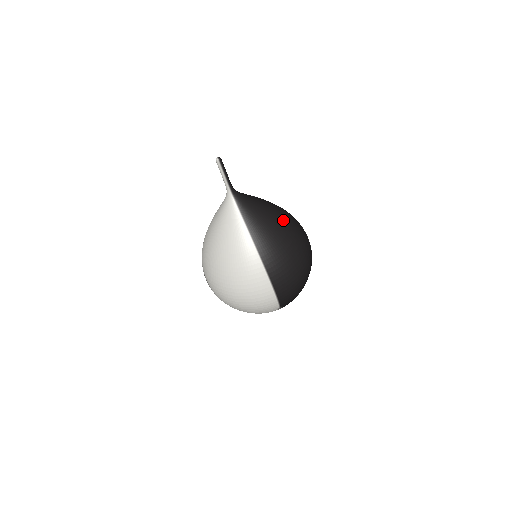
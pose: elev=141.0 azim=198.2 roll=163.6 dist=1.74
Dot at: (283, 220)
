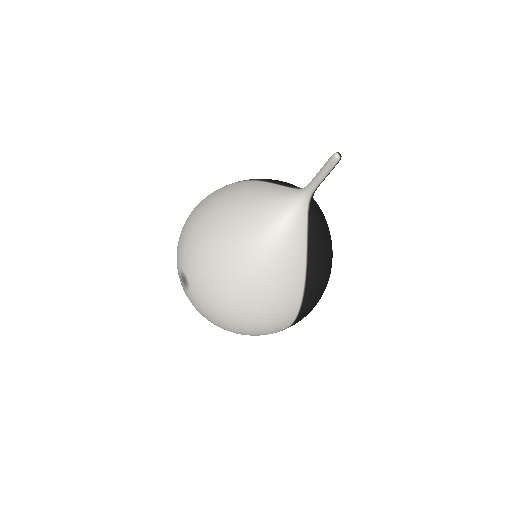
Dot at: (330, 236)
